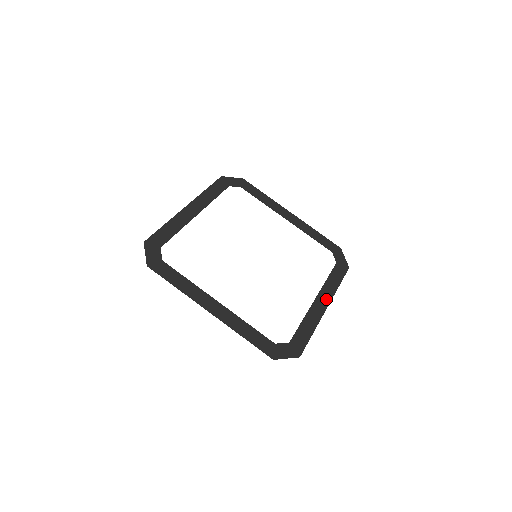
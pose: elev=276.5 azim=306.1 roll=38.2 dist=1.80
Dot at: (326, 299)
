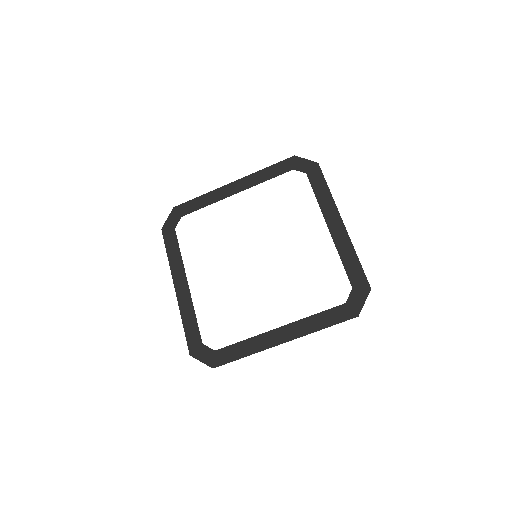
Dot at: (334, 216)
